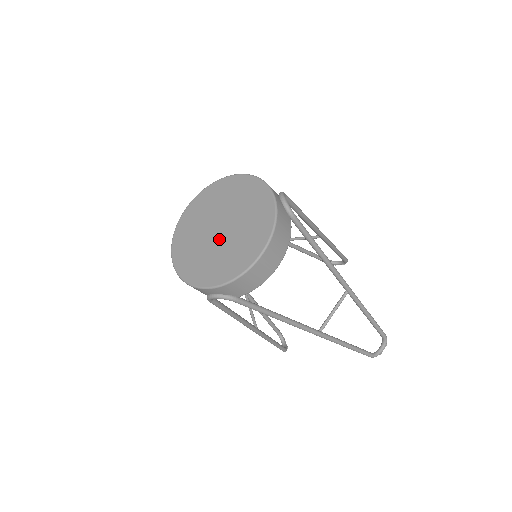
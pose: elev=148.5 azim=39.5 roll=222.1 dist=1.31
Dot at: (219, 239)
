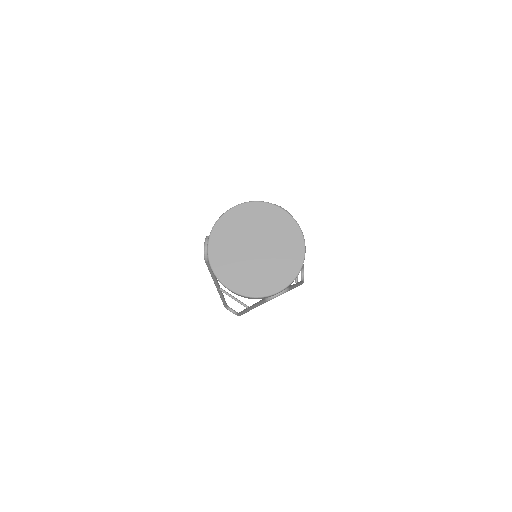
Dot at: (262, 256)
